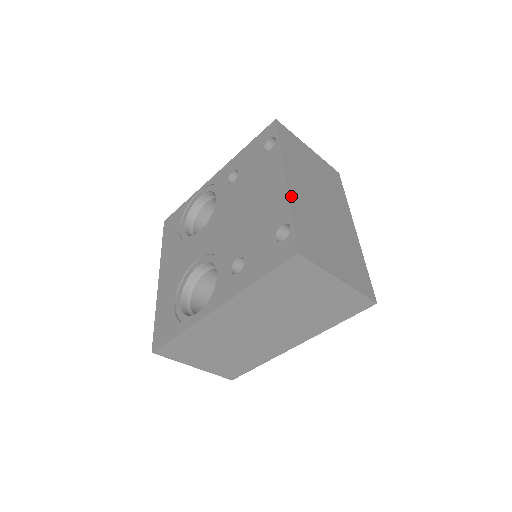
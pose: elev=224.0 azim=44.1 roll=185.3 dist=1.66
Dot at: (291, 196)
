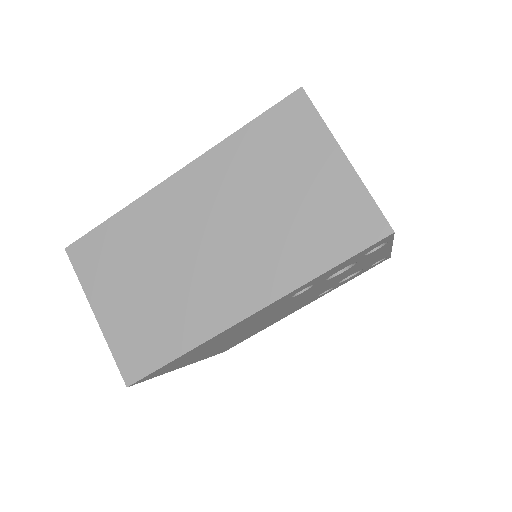
Dot at: occluded
